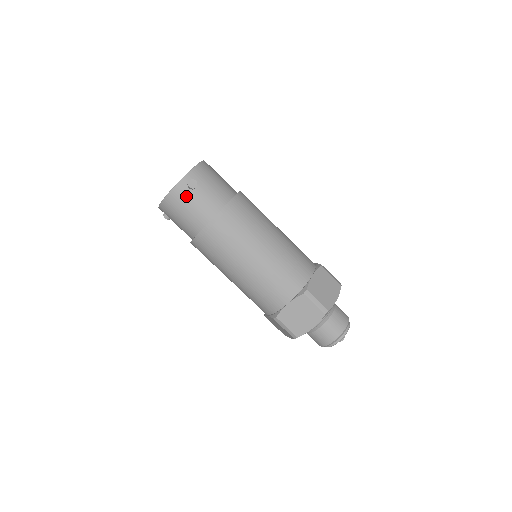
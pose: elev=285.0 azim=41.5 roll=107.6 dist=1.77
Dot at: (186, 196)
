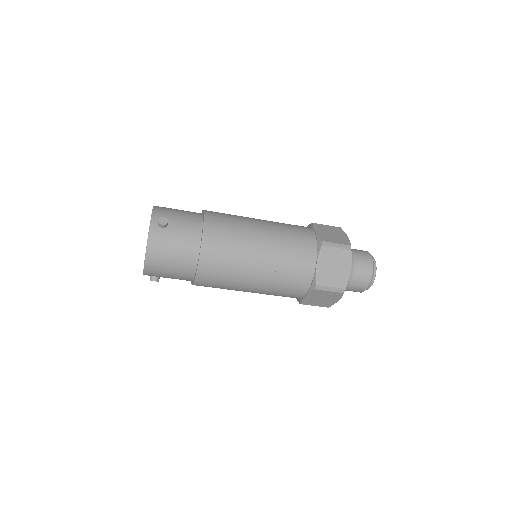
Dot at: (164, 236)
